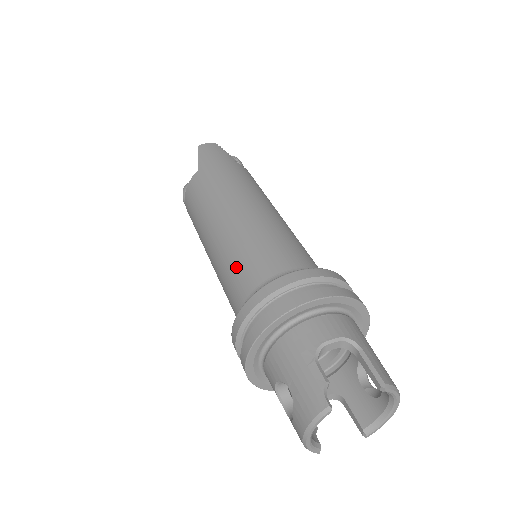
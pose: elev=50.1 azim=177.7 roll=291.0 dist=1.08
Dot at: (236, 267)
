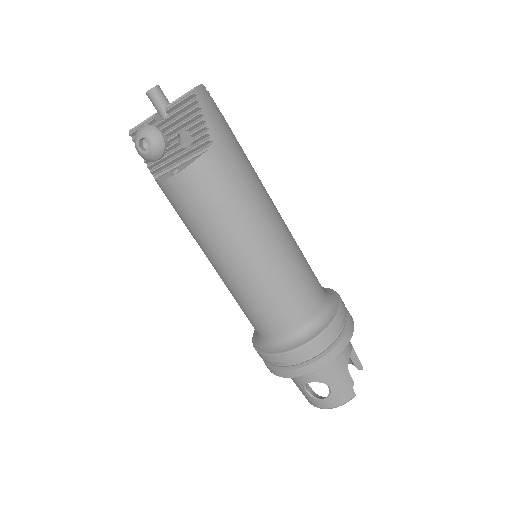
Dot at: (286, 298)
